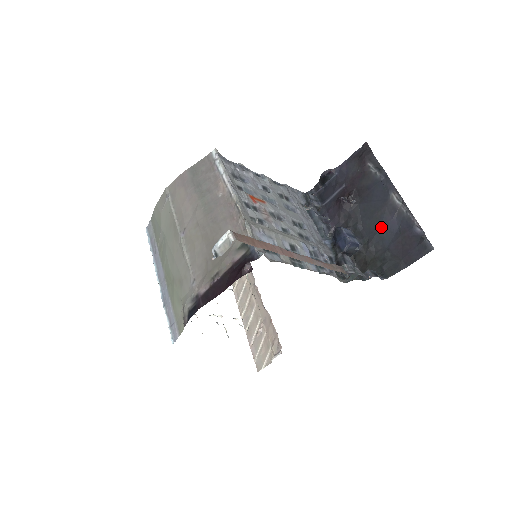
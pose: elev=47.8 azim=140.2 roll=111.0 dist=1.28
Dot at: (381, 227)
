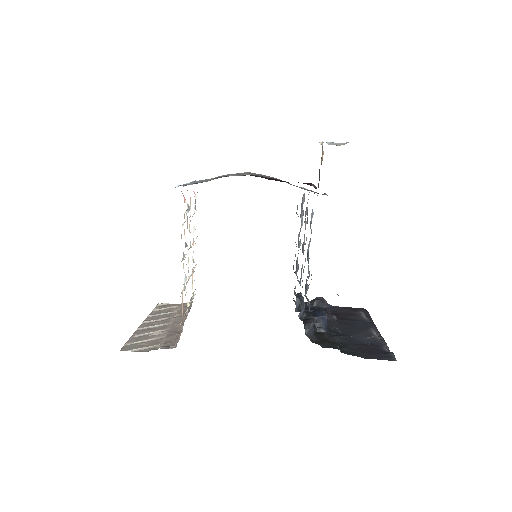
Dot at: (352, 336)
